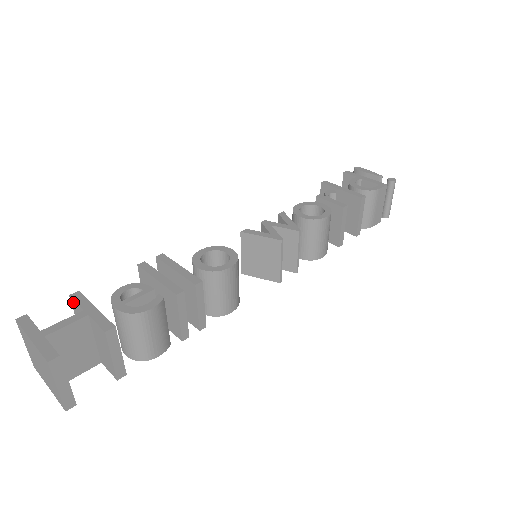
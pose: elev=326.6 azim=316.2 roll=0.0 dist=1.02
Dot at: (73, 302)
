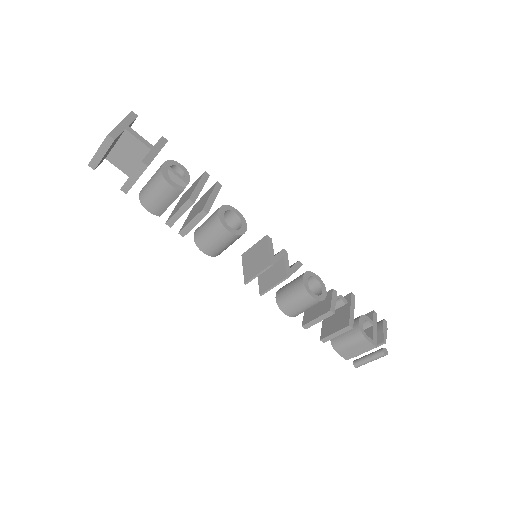
Dot at: (159, 140)
